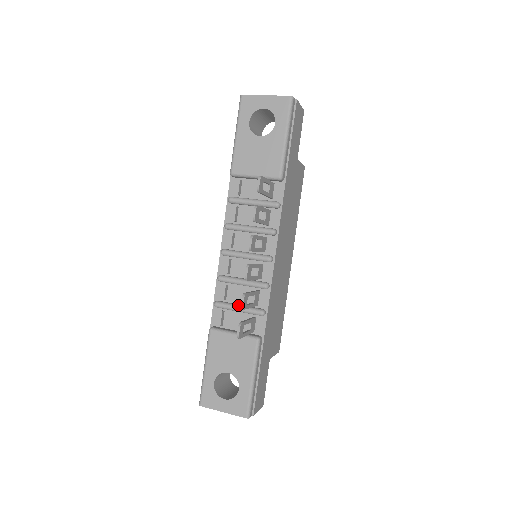
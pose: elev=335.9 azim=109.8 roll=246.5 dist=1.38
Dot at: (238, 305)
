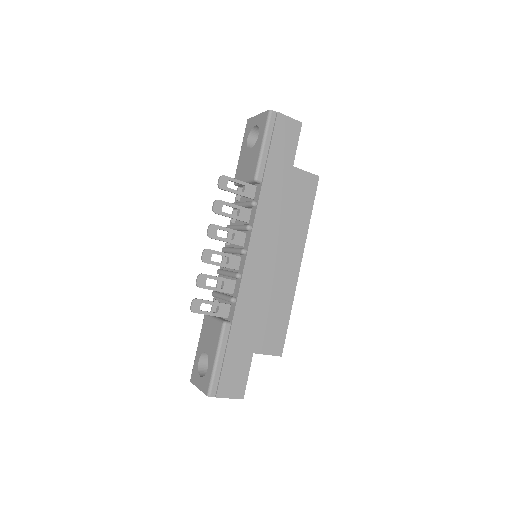
Dot at: (222, 294)
